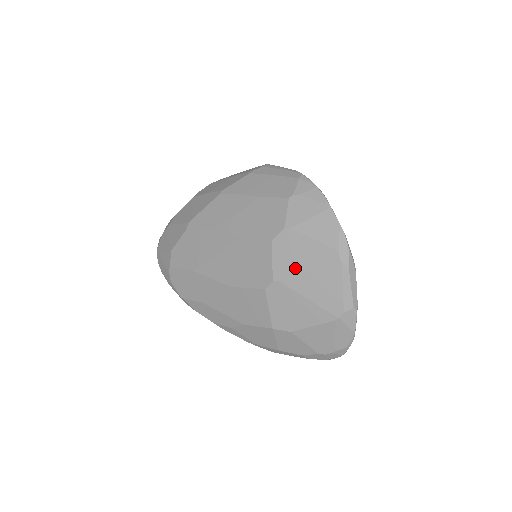
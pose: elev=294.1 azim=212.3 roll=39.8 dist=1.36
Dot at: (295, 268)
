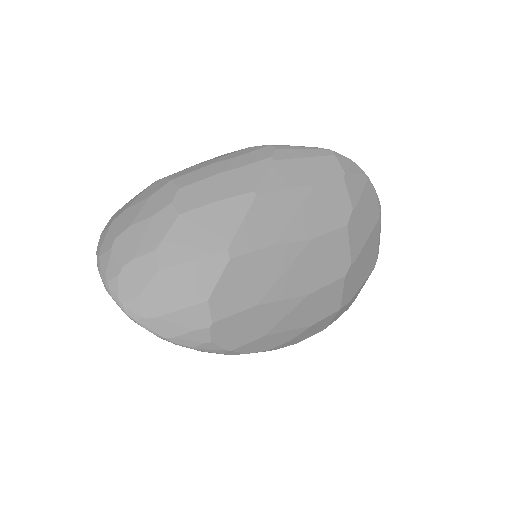
Dot at: (362, 242)
